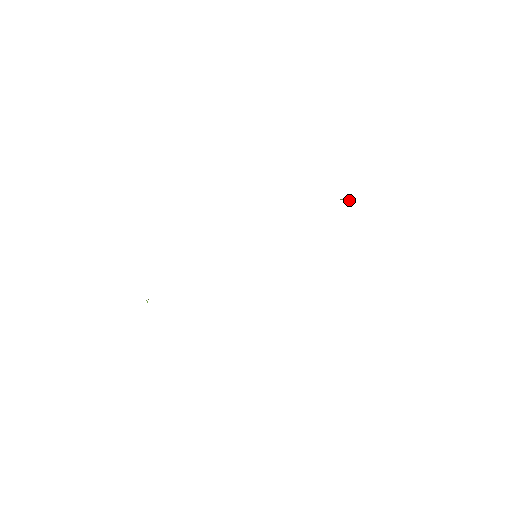
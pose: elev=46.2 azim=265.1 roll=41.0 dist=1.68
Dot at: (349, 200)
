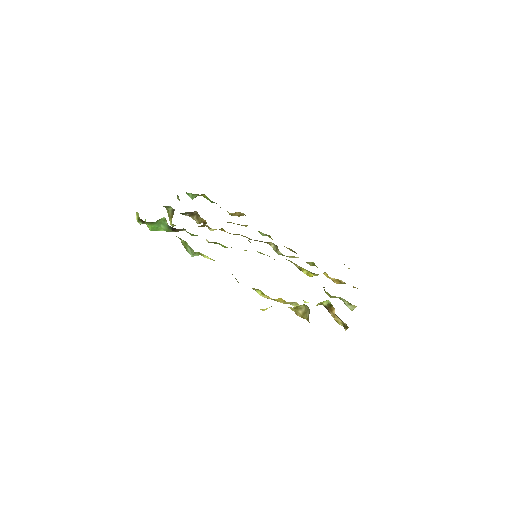
Dot at: occluded
